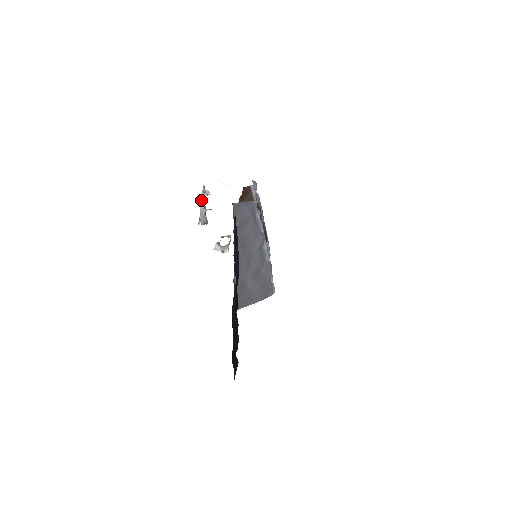
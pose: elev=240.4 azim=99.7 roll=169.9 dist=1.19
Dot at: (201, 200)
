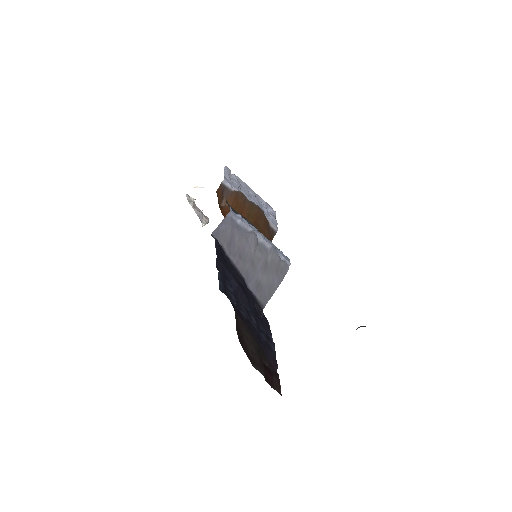
Dot at: (192, 207)
